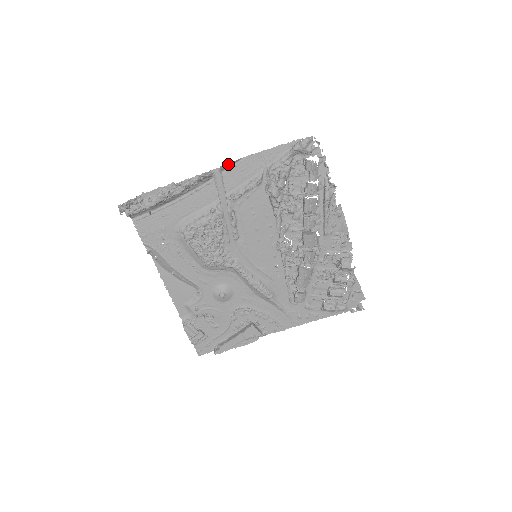
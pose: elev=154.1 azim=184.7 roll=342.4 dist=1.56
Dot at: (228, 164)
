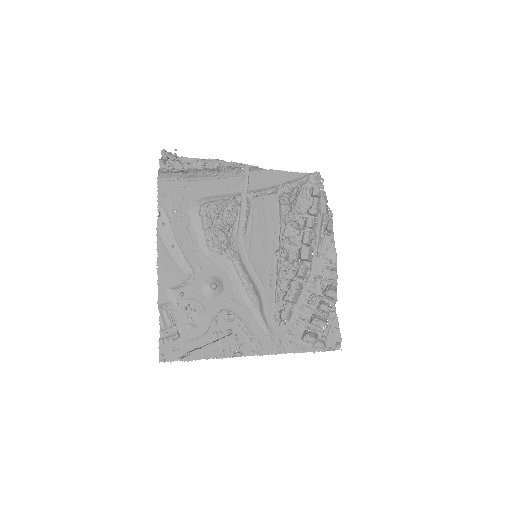
Dot at: (255, 167)
